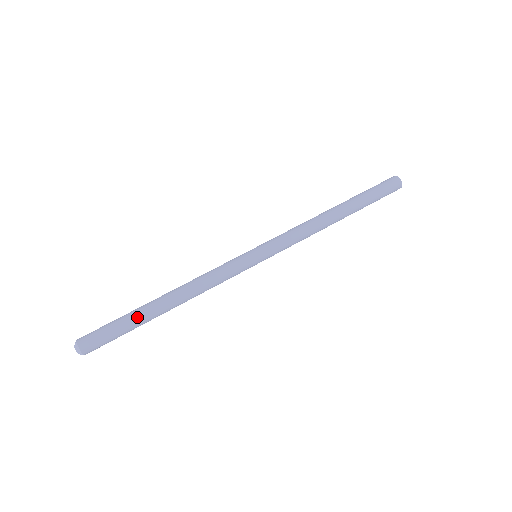
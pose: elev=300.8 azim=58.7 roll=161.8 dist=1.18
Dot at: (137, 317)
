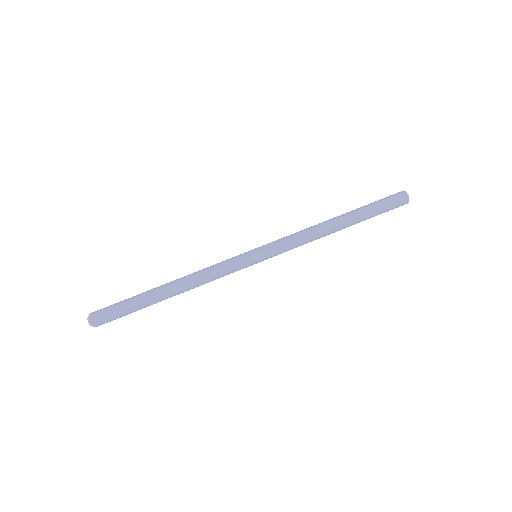
Dot at: (143, 301)
